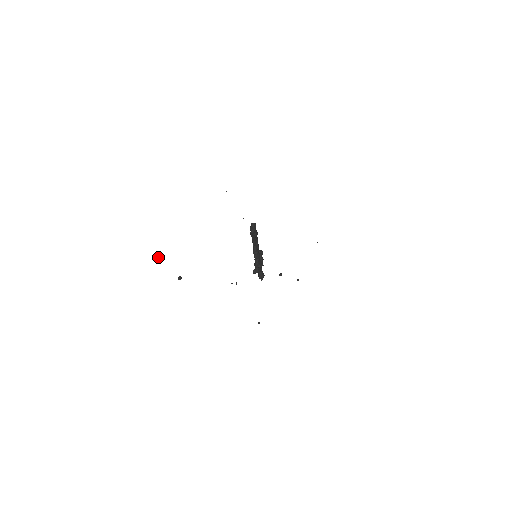
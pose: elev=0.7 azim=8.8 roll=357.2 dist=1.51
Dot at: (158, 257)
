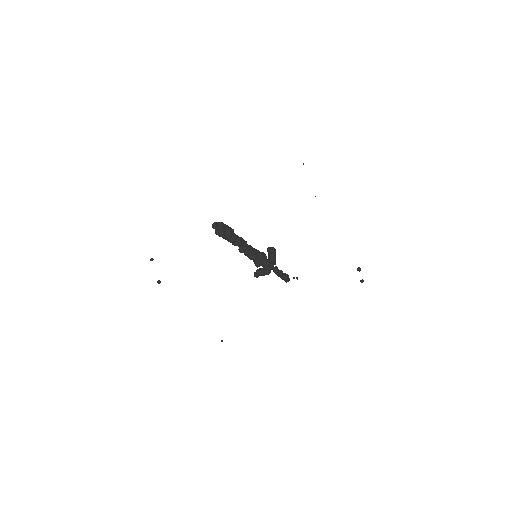
Dot at: (150, 259)
